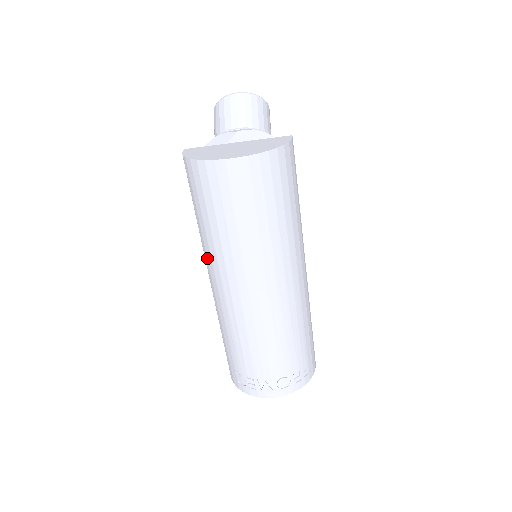
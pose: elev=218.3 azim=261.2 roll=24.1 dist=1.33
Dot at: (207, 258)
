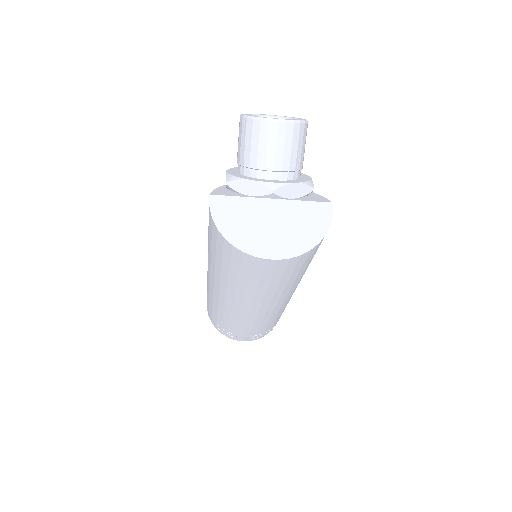
Dot at: (214, 277)
